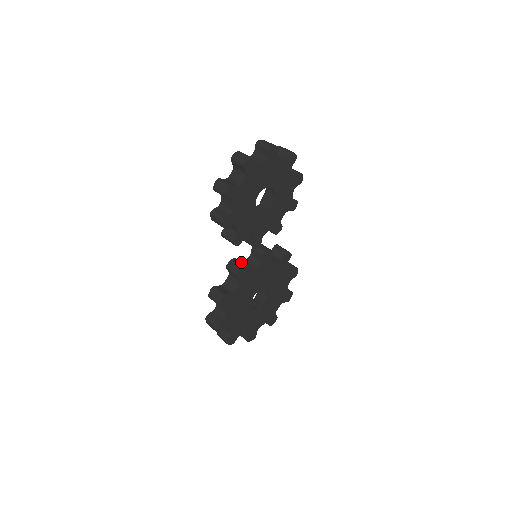
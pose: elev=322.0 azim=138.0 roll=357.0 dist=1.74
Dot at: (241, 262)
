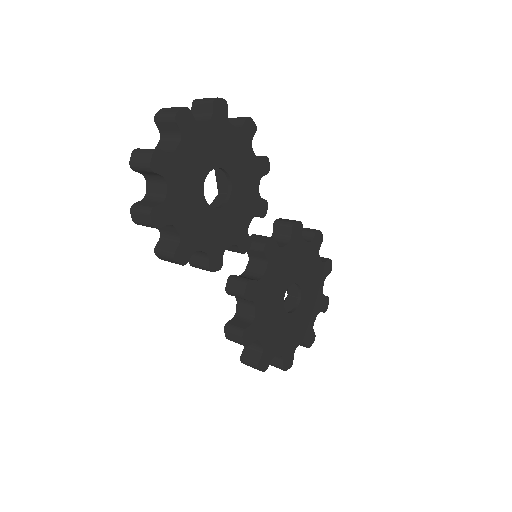
Dot at: (241, 278)
